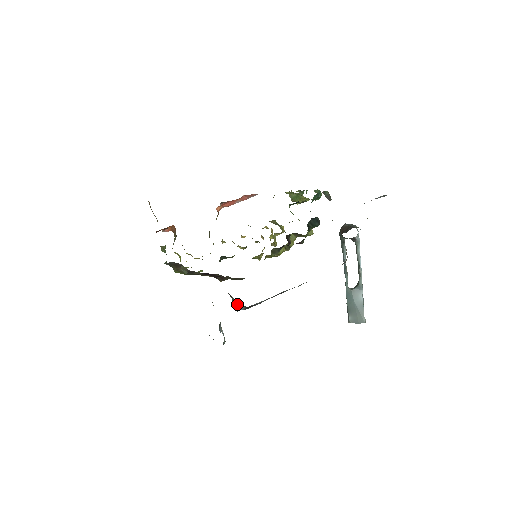
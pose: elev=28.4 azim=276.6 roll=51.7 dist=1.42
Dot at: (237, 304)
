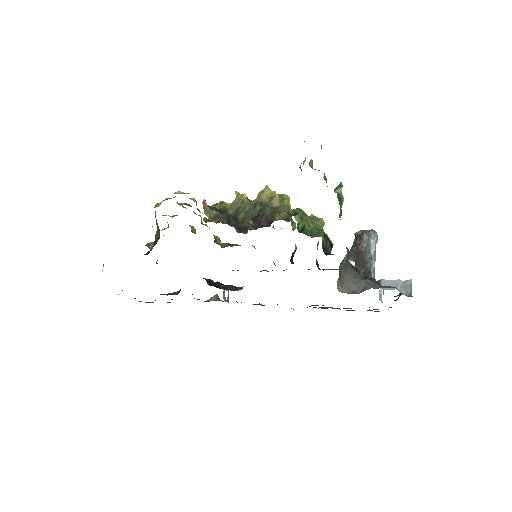
Dot at: occluded
